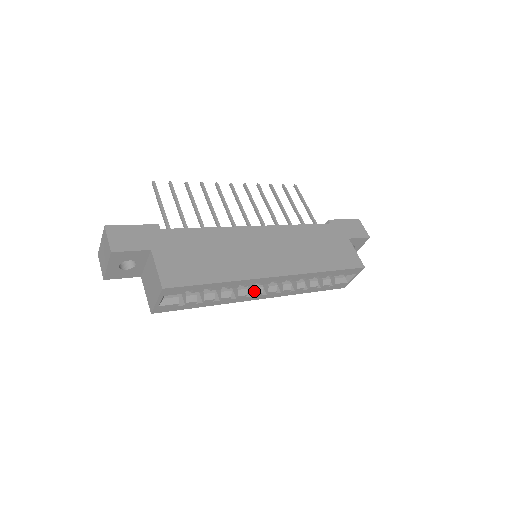
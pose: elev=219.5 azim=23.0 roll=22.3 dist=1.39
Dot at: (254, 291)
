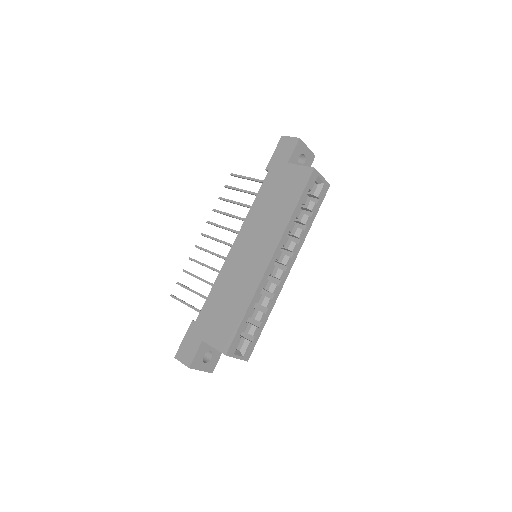
Dot at: (277, 277)
